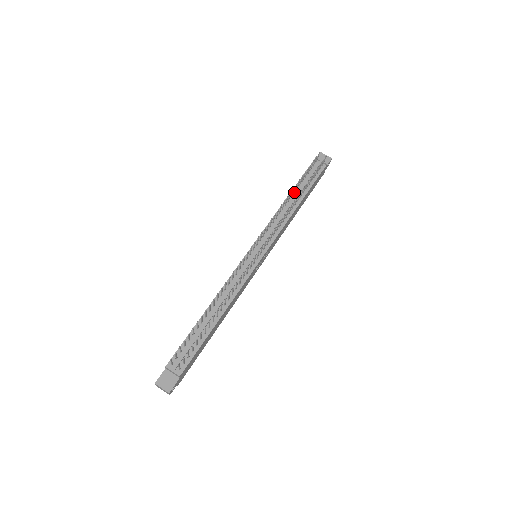
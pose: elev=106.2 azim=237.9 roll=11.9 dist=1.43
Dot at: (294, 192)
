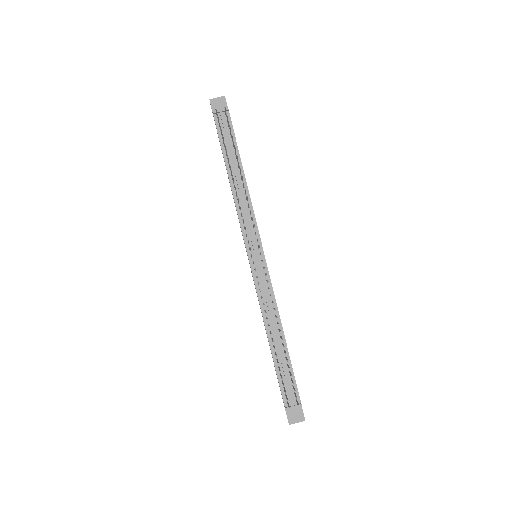
Dot at: (230, 169)
